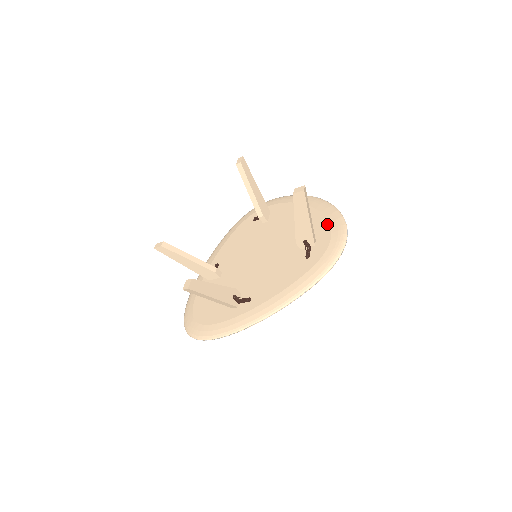
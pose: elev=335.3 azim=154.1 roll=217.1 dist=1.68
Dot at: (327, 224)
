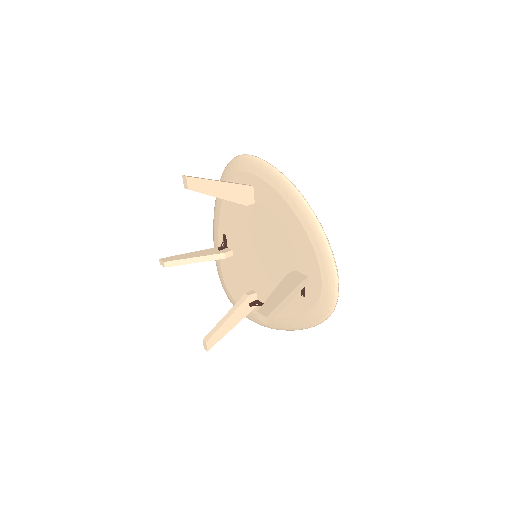
Dot at: (316, 261)
